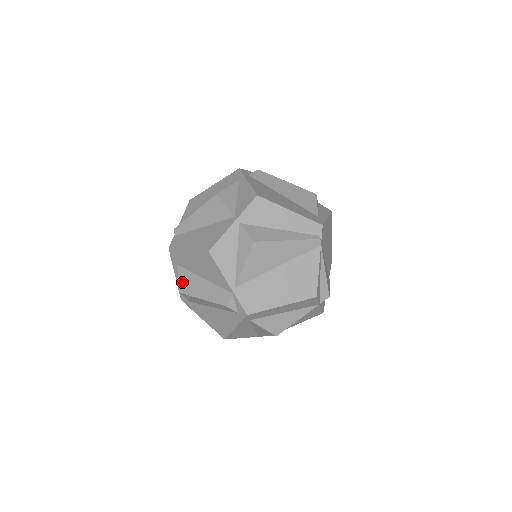
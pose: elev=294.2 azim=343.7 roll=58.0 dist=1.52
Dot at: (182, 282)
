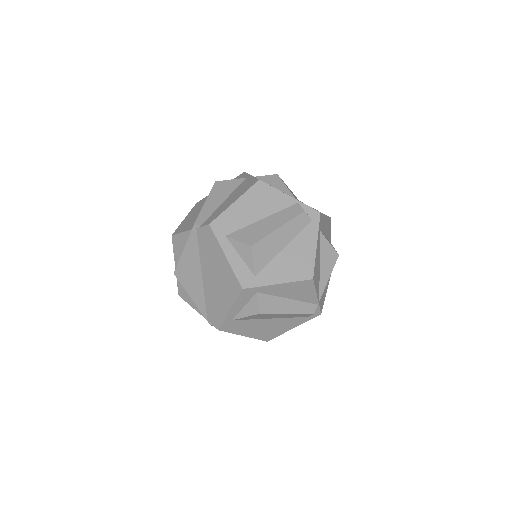
Dot at: (245, 238)
